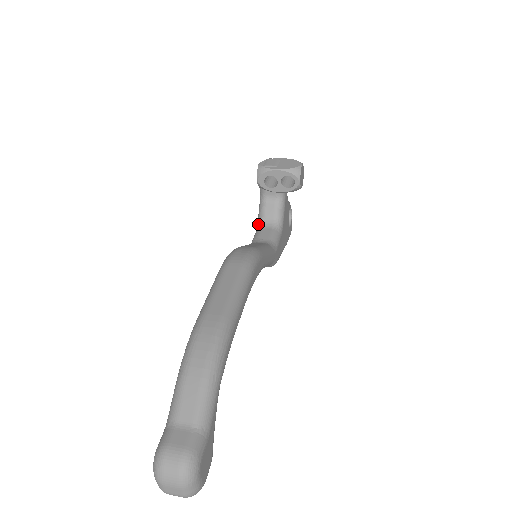
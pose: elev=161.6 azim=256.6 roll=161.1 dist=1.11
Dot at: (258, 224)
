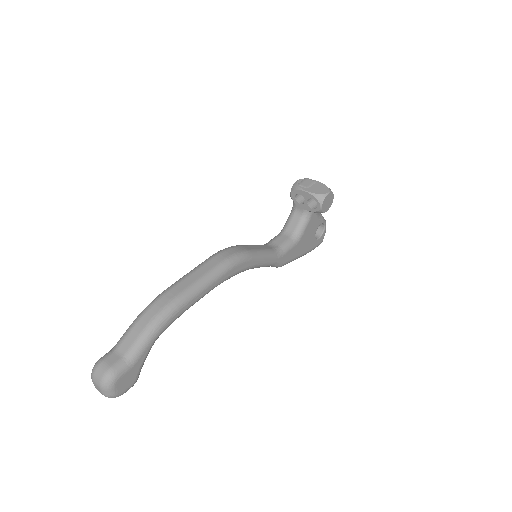
Dot at: (282, 229)
